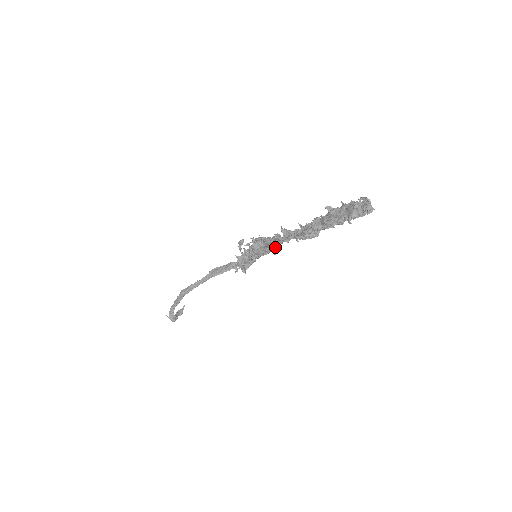
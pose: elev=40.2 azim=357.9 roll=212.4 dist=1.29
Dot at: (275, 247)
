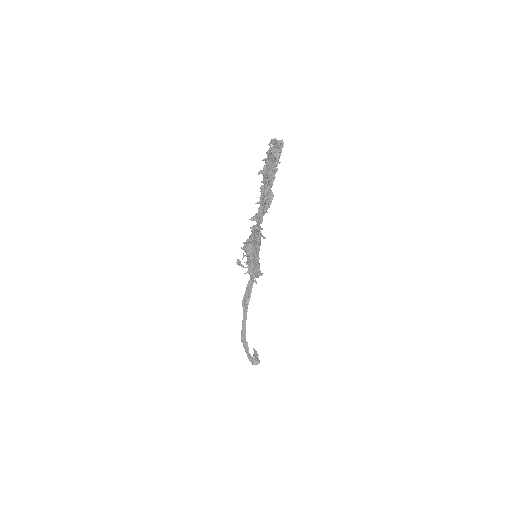
Dot at: (260, 234)
